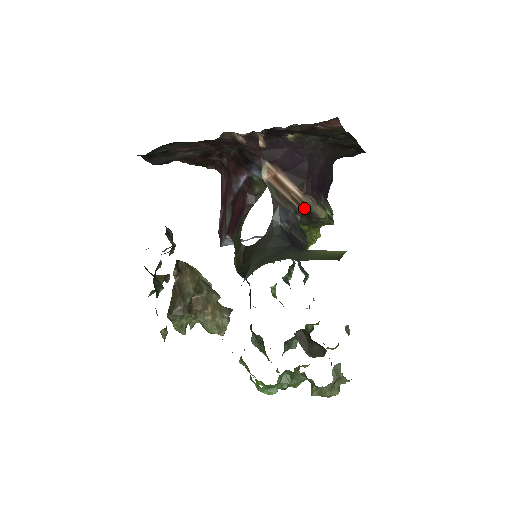
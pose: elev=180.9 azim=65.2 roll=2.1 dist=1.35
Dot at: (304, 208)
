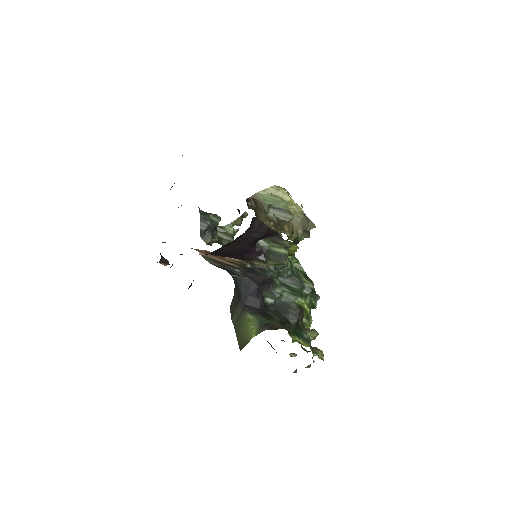
Dot at: (245, 264)
